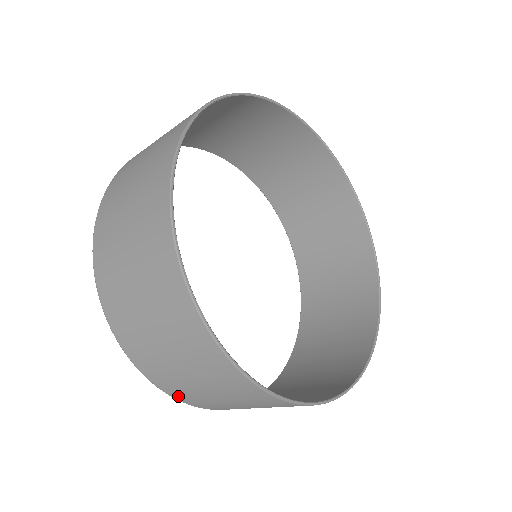
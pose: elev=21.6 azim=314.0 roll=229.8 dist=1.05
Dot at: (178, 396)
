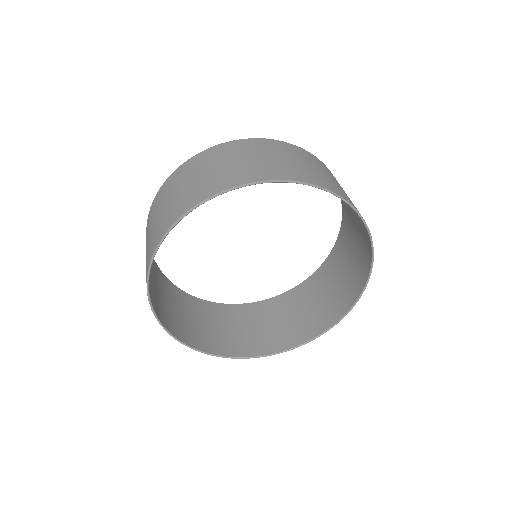
Dot at: (258, 307)
